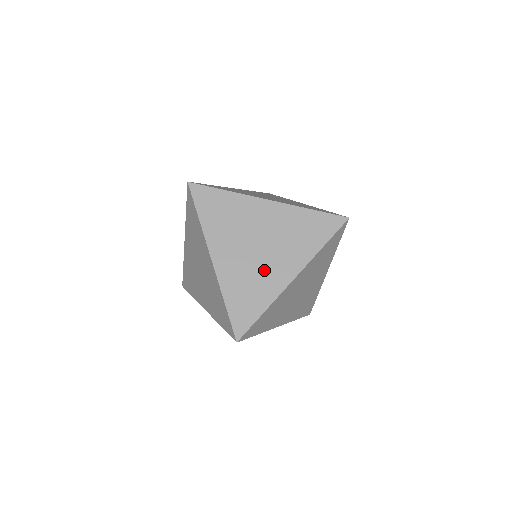
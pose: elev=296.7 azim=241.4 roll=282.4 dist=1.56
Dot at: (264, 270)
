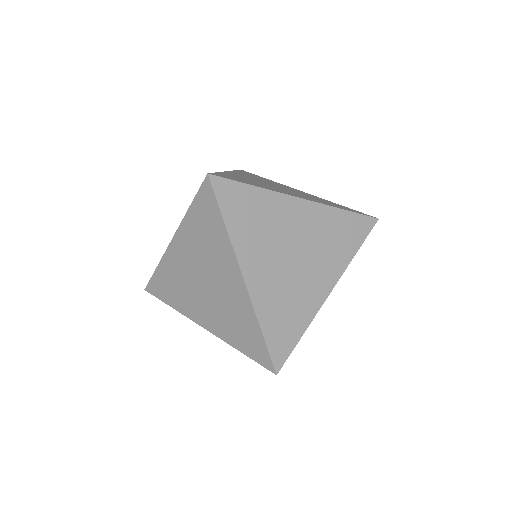
Dot at: occluded
